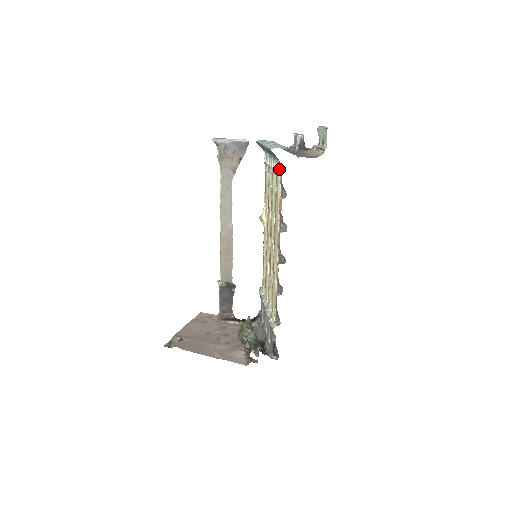
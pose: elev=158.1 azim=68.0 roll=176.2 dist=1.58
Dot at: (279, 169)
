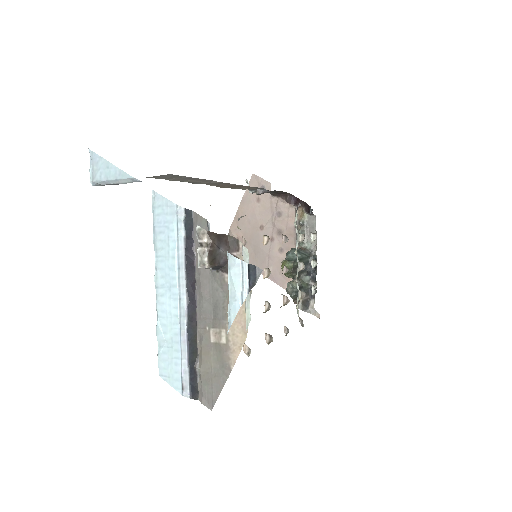
Dot at: occluded
